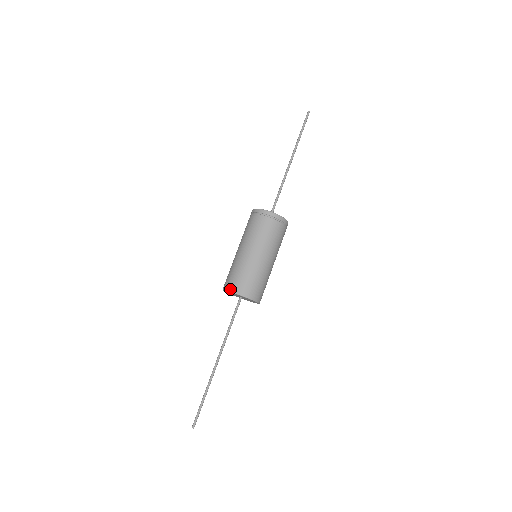
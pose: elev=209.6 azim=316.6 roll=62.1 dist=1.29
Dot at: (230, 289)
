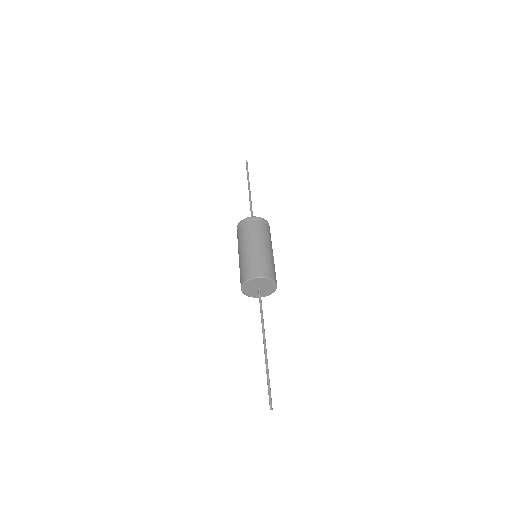
Dot at: occluded
